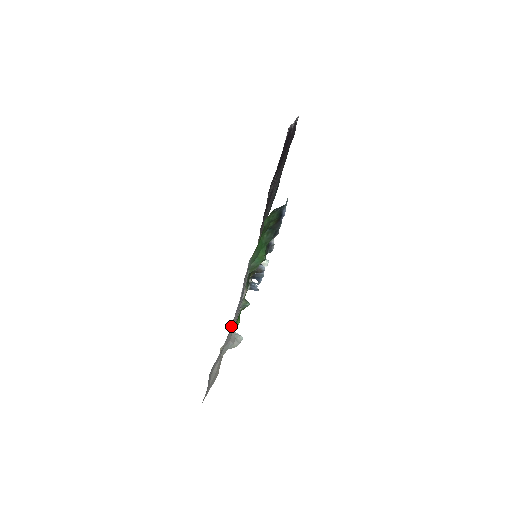
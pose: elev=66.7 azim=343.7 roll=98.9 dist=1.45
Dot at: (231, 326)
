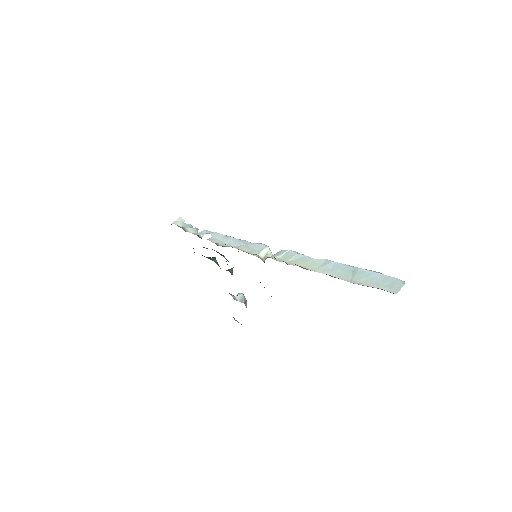
Dot at: occluded
